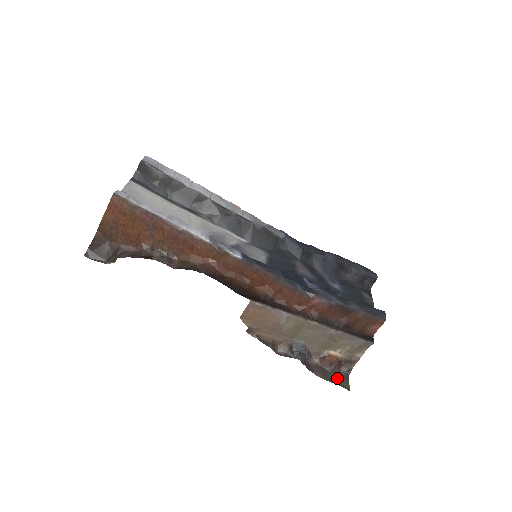
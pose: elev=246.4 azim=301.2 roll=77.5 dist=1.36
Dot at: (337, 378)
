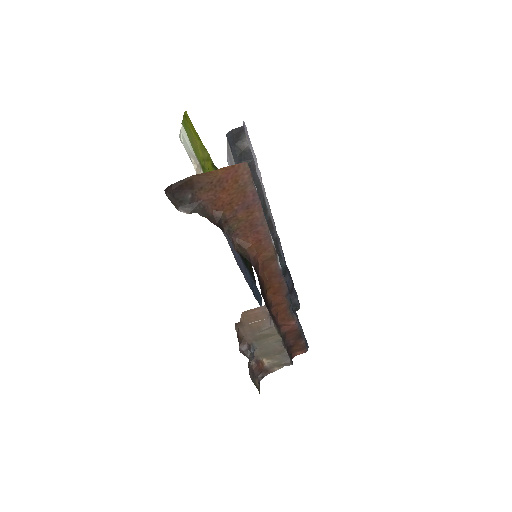
Dot at: (257, 382)
